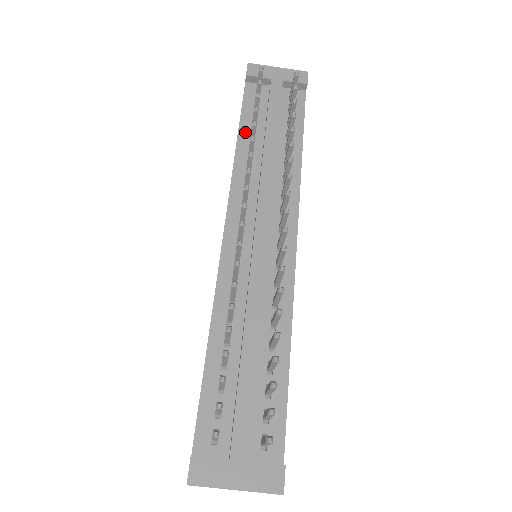
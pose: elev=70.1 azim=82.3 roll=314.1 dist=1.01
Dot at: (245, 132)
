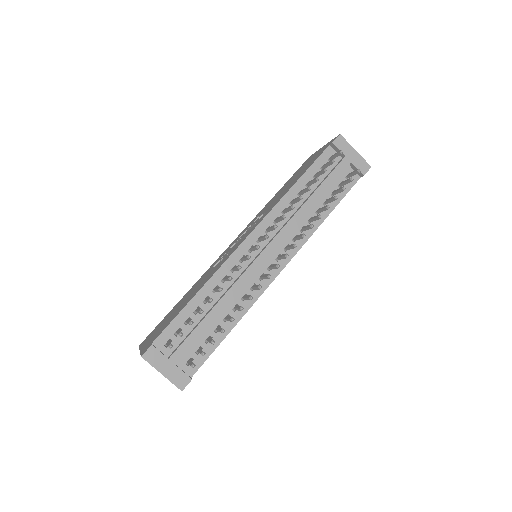
Dot at: (304, 181)
